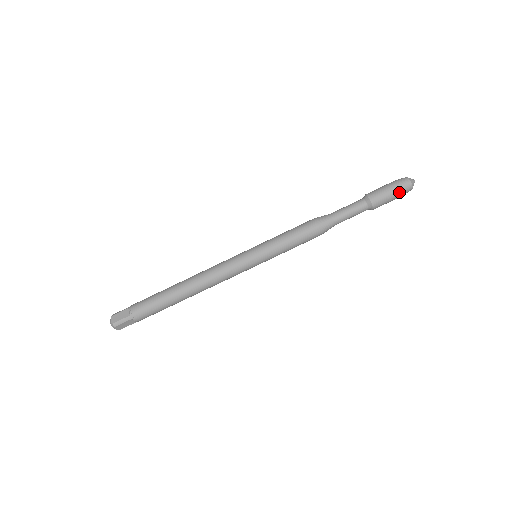
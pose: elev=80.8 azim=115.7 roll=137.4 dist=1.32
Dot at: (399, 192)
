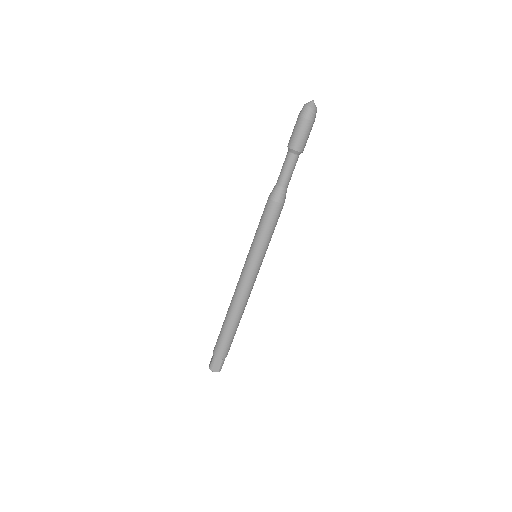
Dot at: (302, 121)
